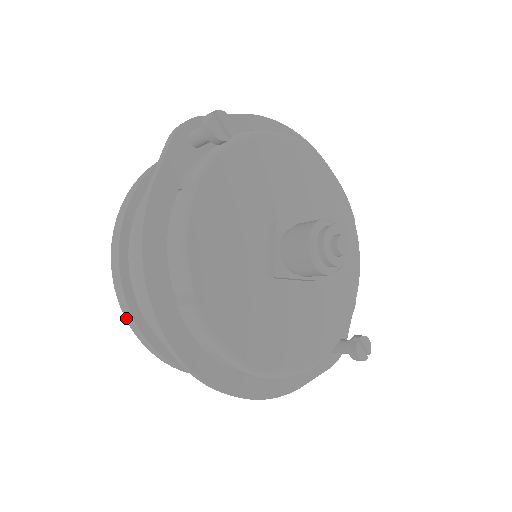
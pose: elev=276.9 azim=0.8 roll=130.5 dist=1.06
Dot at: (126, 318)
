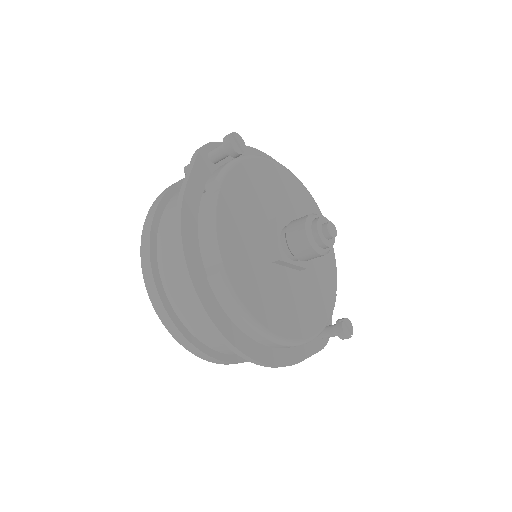
Dot at: (153, 304)
